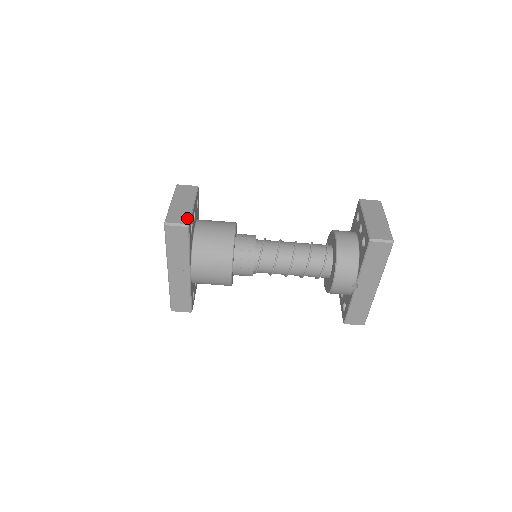
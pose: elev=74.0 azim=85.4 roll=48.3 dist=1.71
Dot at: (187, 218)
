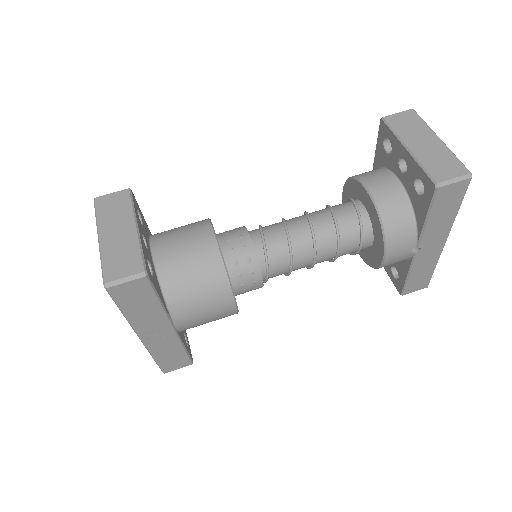
Dot at: (137, 260)
